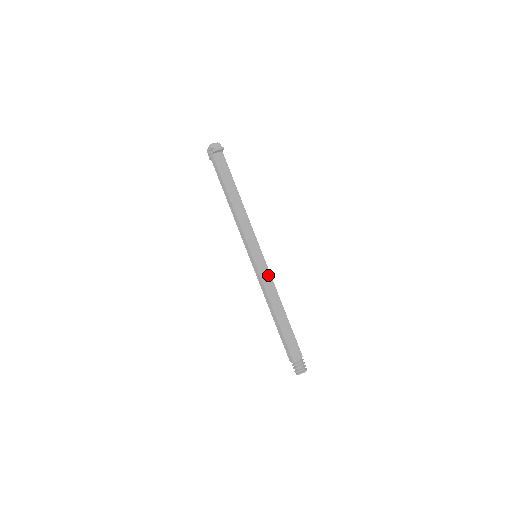
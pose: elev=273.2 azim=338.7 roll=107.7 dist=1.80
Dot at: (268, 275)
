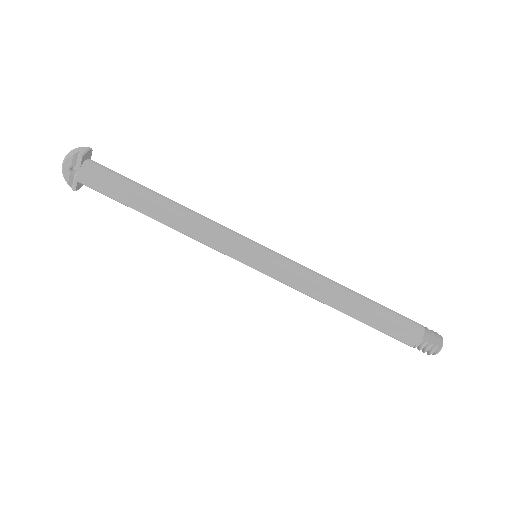
Dot at: (295, 262)
